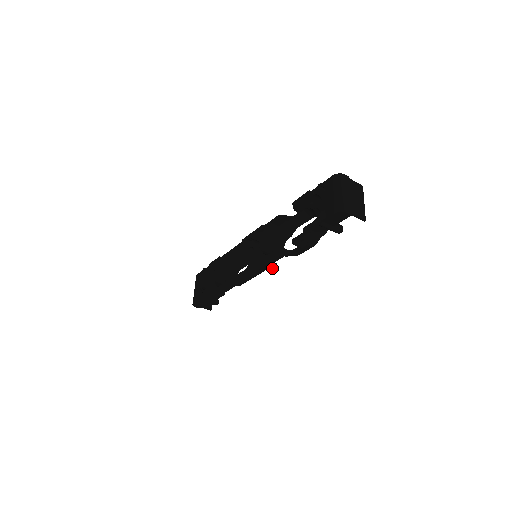
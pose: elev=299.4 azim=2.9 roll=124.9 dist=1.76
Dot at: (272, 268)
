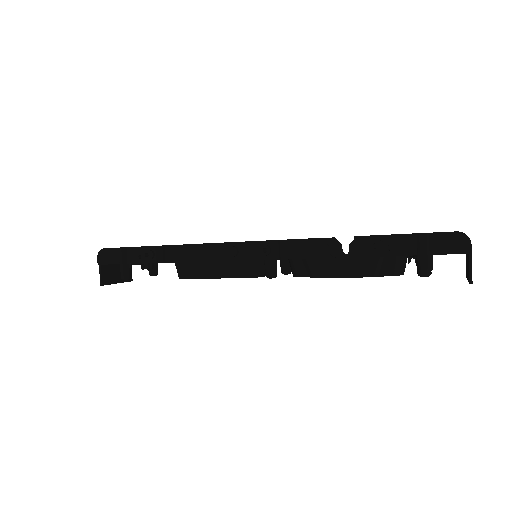
Dot at: (270, 270)
